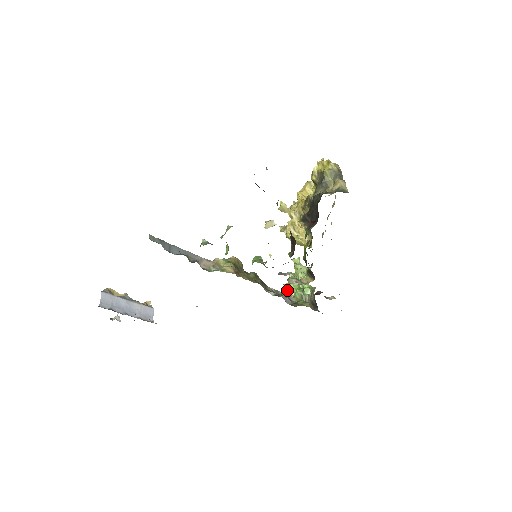
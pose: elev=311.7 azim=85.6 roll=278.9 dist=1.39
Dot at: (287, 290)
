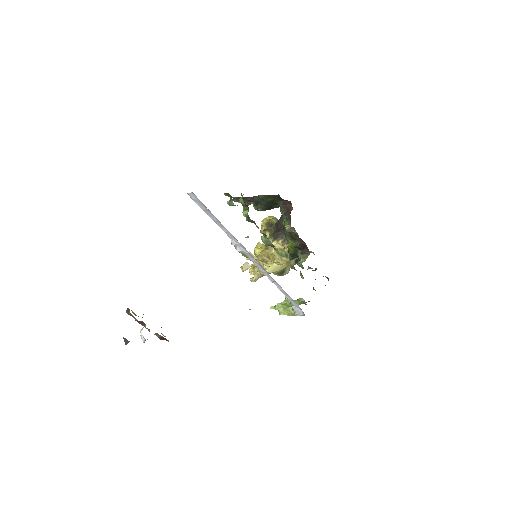
Dot at: (284, 309)
